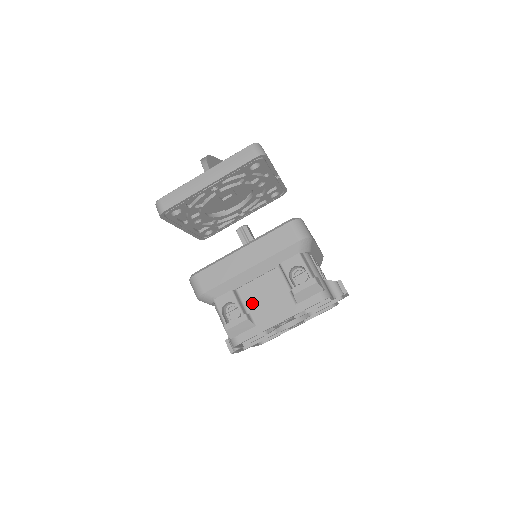
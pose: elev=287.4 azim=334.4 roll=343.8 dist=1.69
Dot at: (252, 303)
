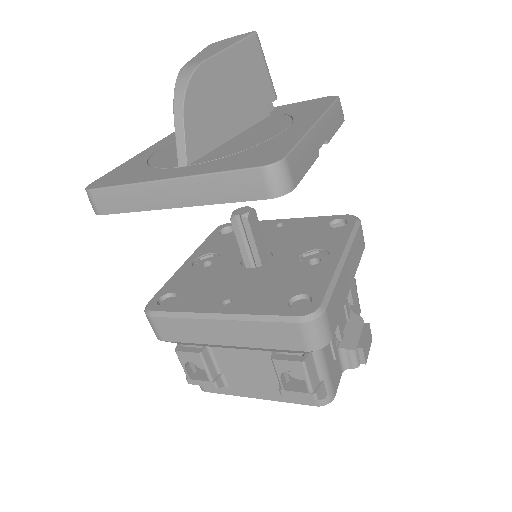
Dot at: (227, 367)
